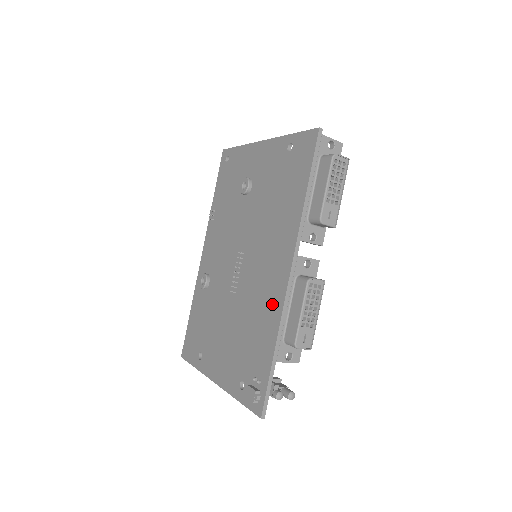
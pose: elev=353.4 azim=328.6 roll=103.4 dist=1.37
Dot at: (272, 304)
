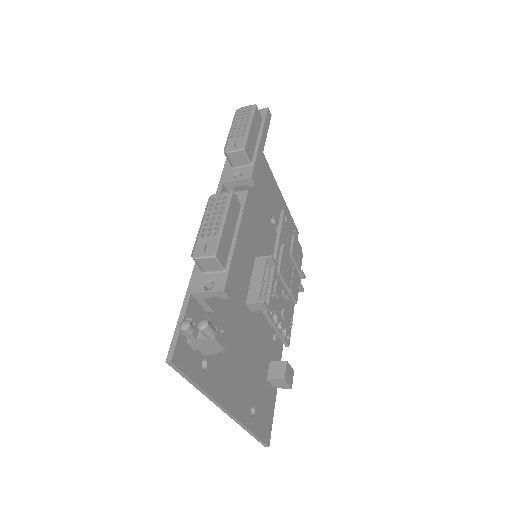
Dot at: occluded
